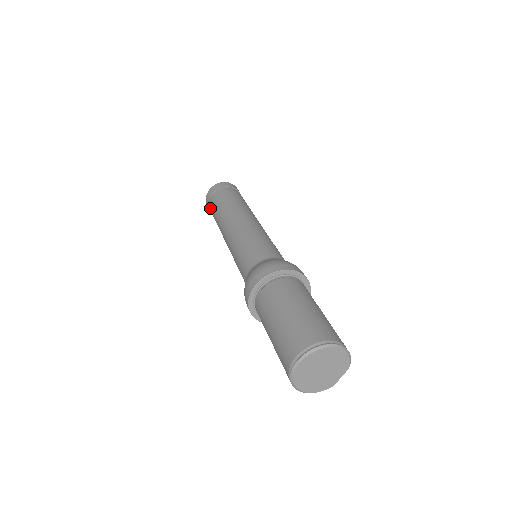
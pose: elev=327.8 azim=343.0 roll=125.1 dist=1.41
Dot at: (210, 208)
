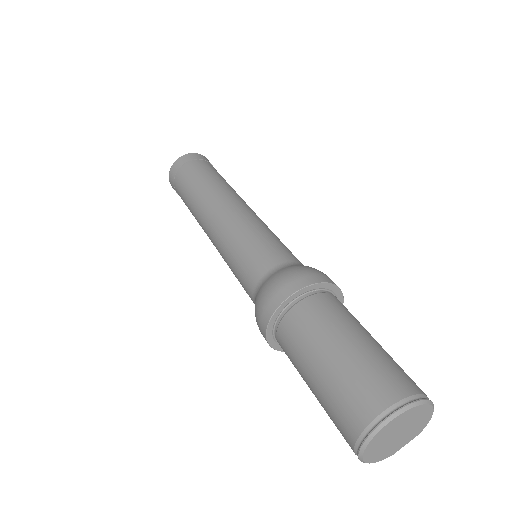
Dot at: (179, 180)
